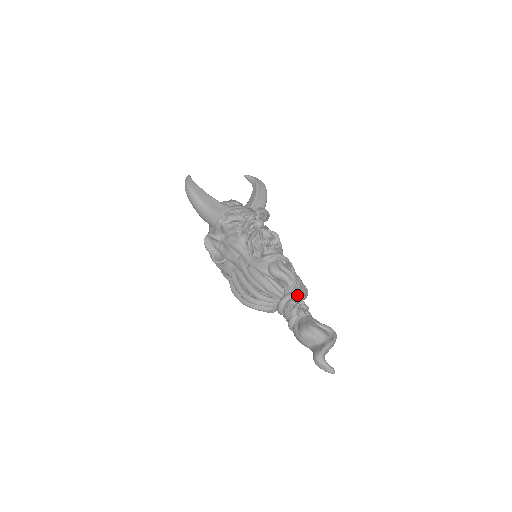
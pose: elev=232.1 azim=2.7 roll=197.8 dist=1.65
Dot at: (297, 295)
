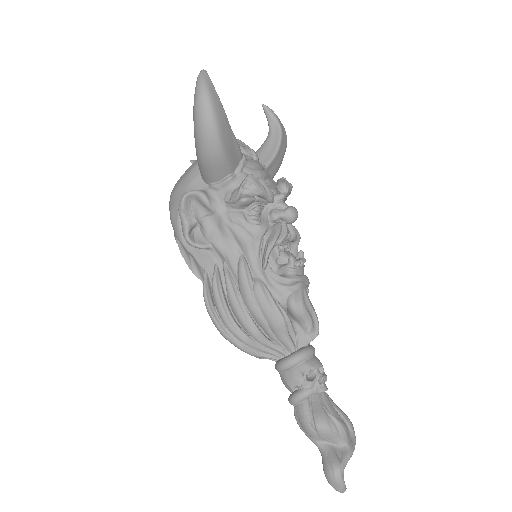
Dot at: occluded
